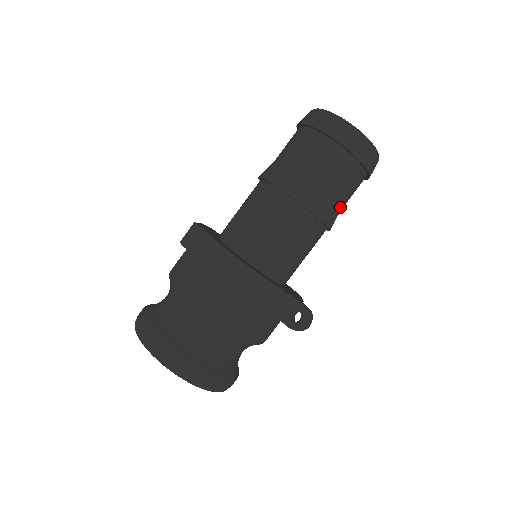
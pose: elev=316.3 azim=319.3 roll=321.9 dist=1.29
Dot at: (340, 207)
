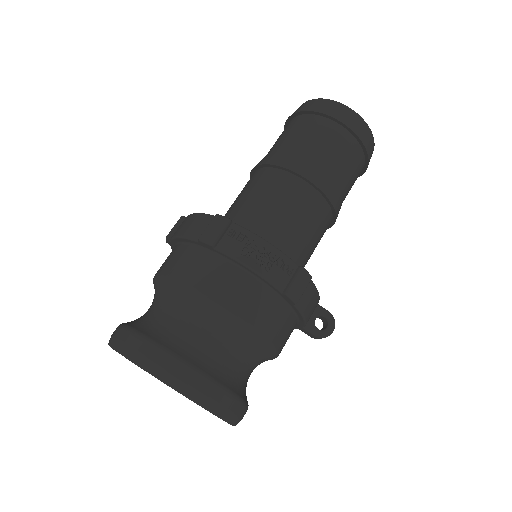
Dot at: occluded
